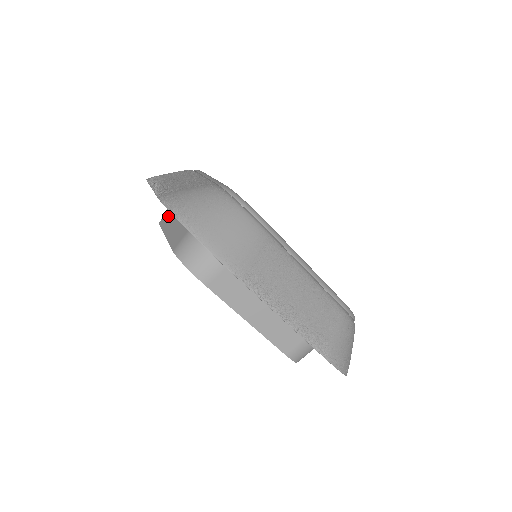
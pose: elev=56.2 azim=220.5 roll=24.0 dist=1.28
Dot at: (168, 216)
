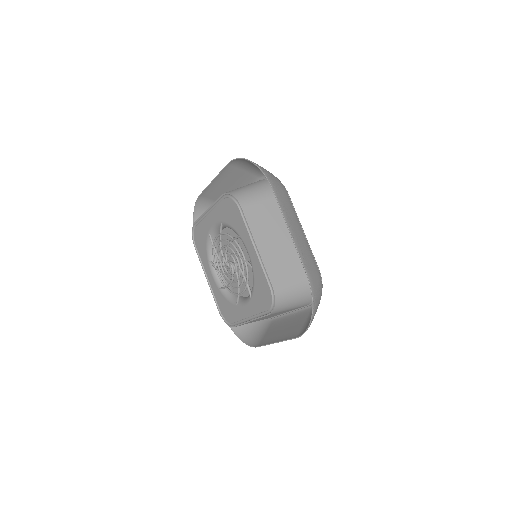
Dot at: occluded
